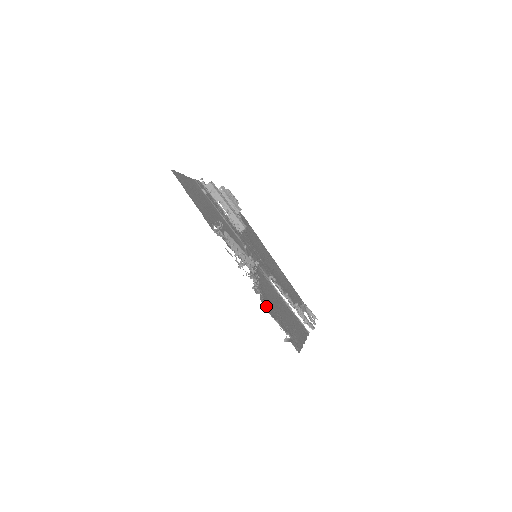
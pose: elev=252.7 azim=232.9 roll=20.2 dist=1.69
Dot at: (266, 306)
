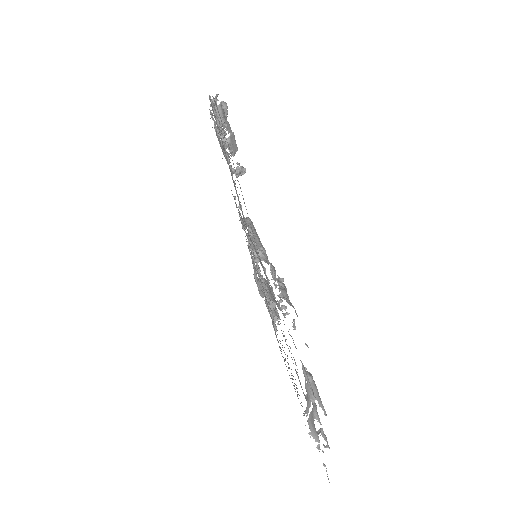
Dot at: (212, 107)
